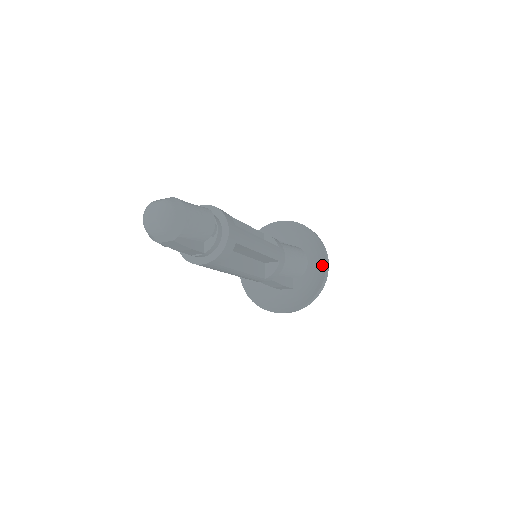
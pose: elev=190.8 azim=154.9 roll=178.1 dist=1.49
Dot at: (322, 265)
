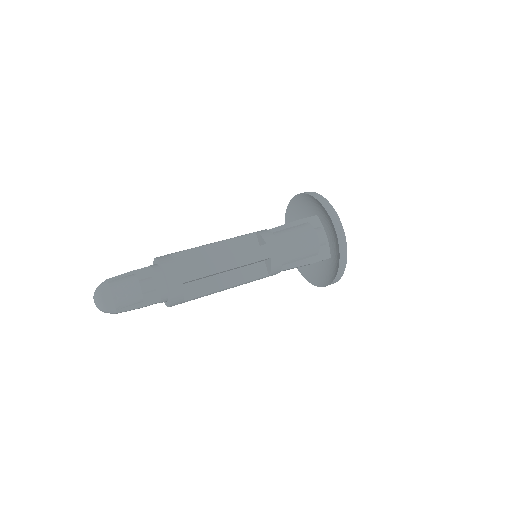
Dot at: (336, 234)
